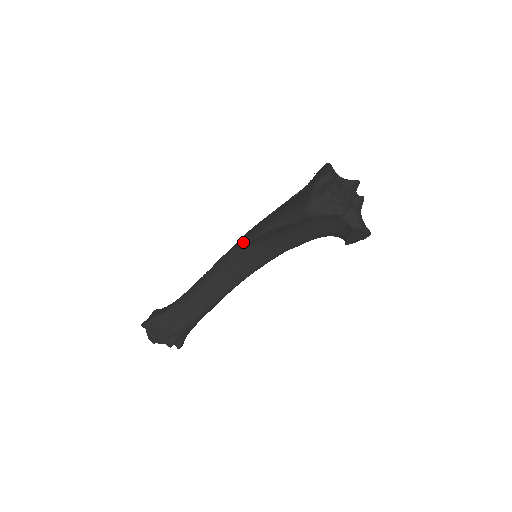
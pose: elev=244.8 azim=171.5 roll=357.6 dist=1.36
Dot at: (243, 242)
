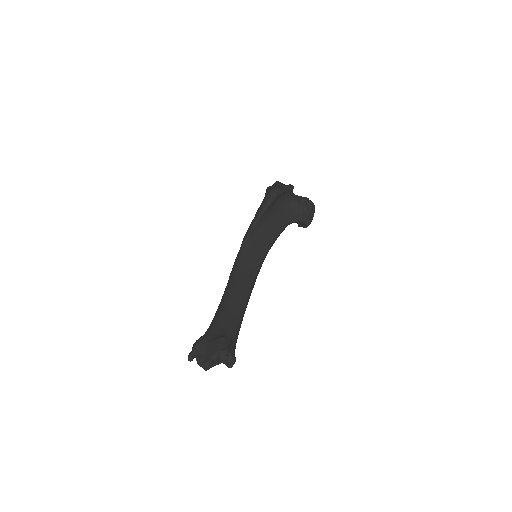
Dot at: (243, 243)
